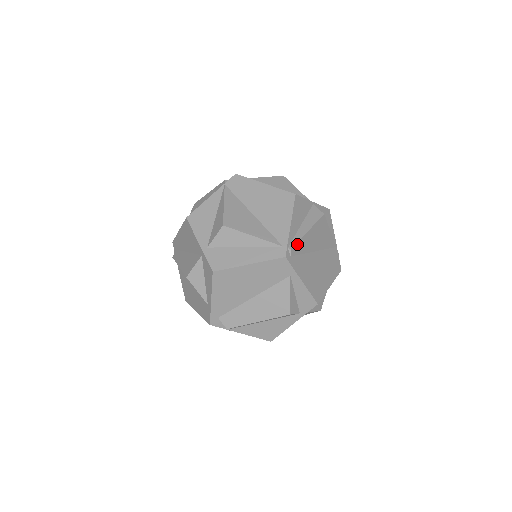
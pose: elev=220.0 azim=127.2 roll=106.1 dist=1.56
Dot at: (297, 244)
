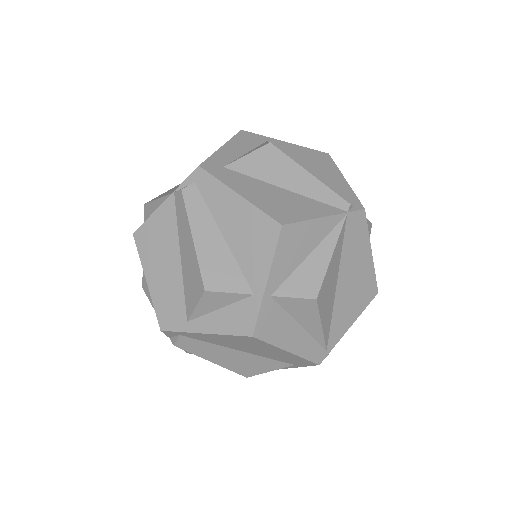
Dot at: occluded
